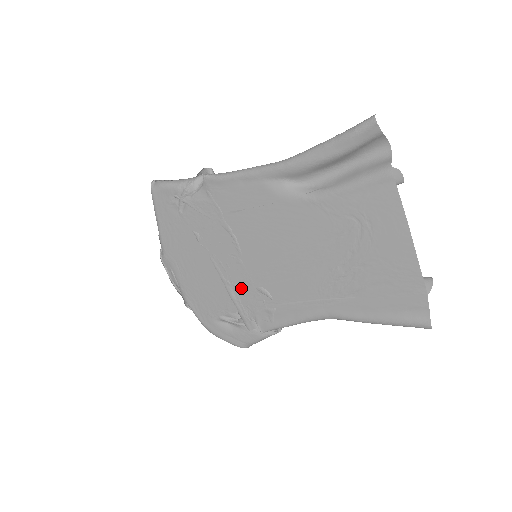
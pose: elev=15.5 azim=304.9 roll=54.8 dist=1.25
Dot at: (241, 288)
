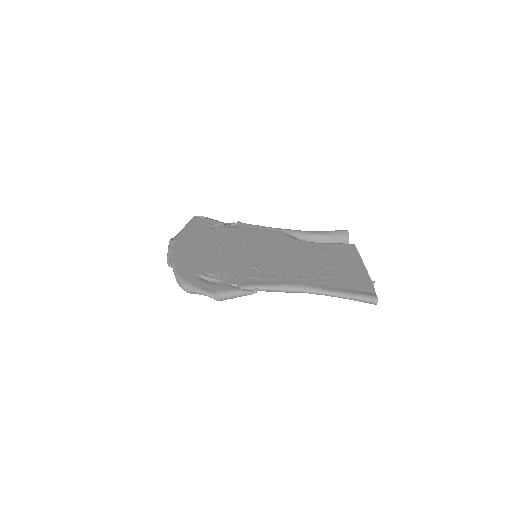
Dot at: (236, 263)
